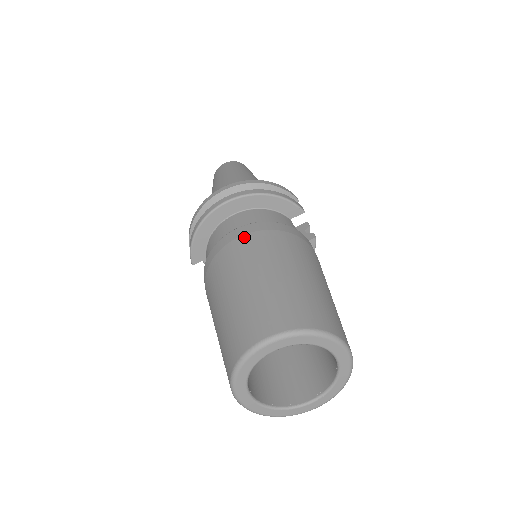
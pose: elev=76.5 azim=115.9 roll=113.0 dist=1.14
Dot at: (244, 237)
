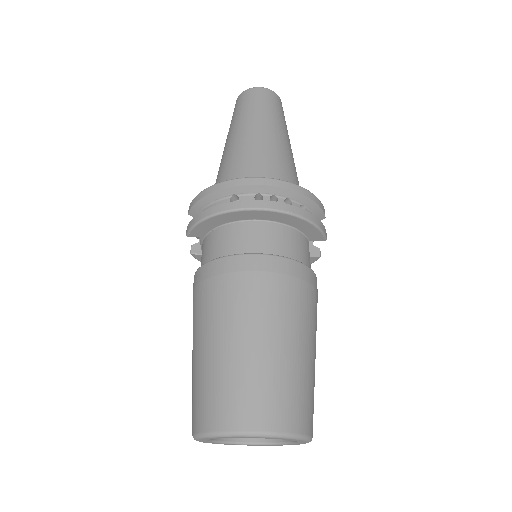
Dot at: (263, 275)
